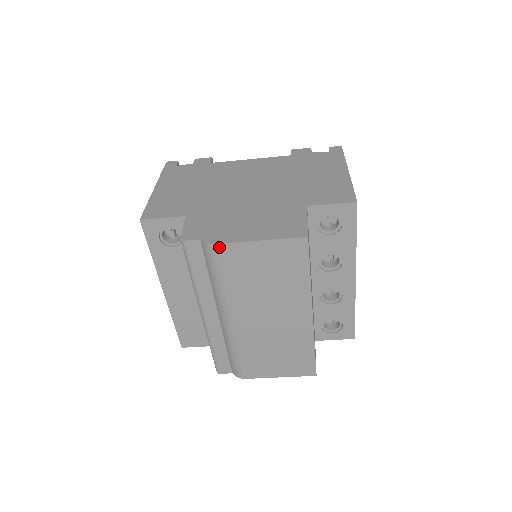
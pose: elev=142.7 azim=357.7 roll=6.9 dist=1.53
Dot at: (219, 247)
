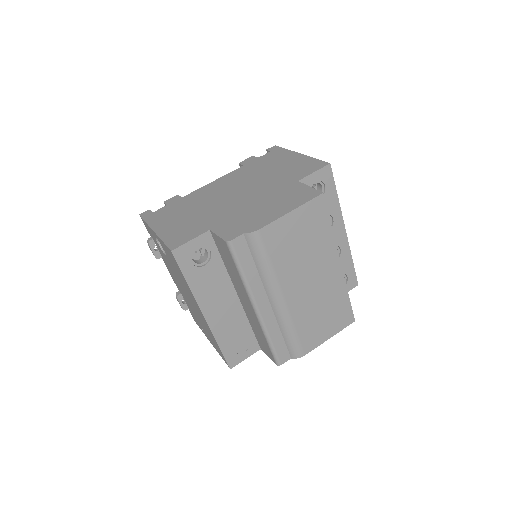
Dot at: (263, 231)
